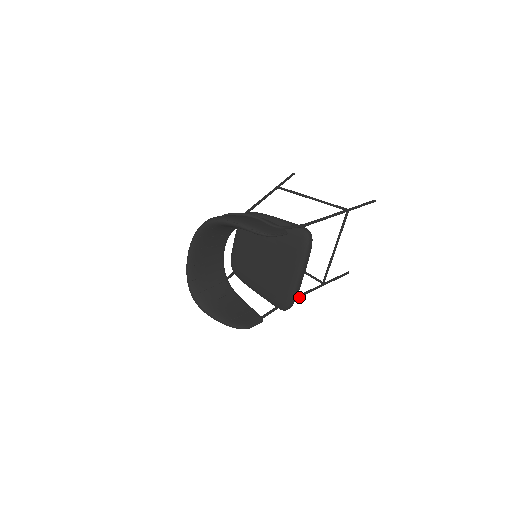
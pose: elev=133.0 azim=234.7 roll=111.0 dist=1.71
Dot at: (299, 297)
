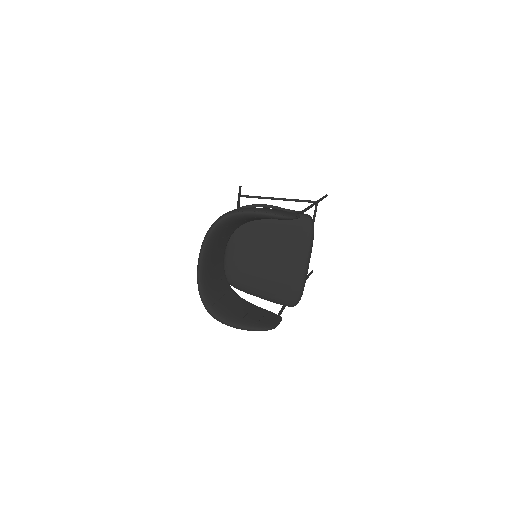
Dot at: occluded
